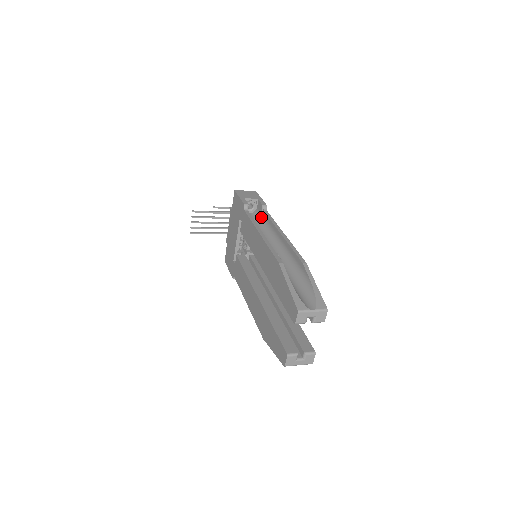
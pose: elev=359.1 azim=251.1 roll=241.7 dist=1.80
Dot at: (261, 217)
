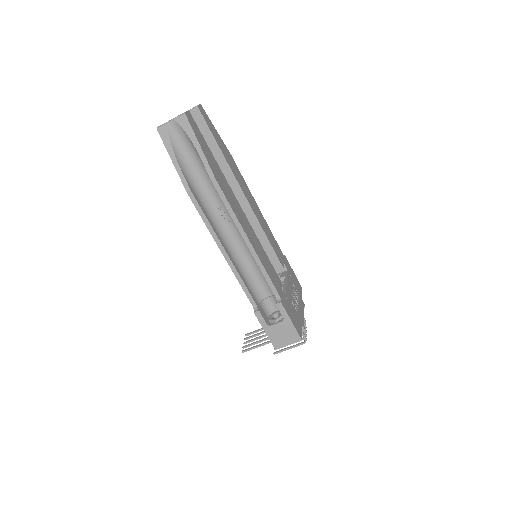
Dot at: occluded
